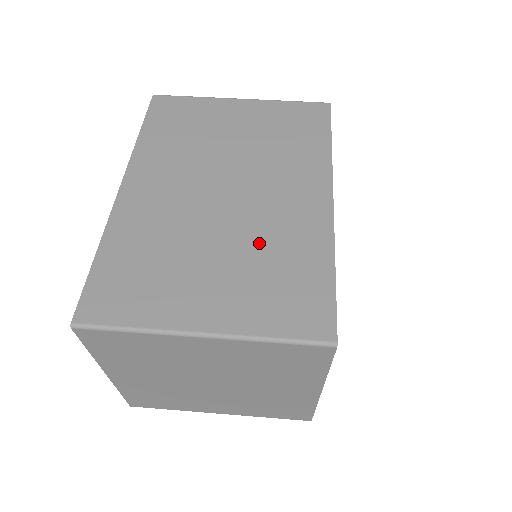
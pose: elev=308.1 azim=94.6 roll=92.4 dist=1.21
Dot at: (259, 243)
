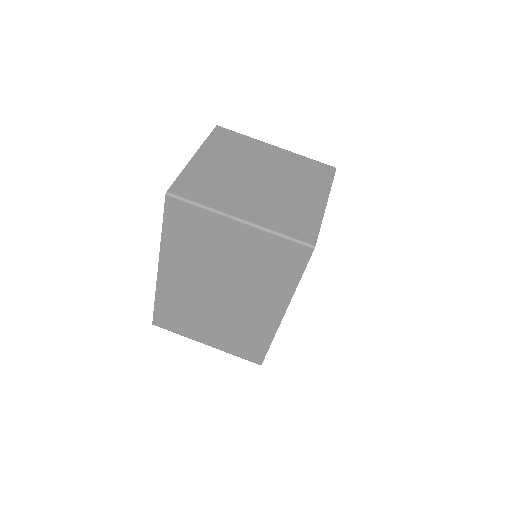
Dot at: (236, 323)
